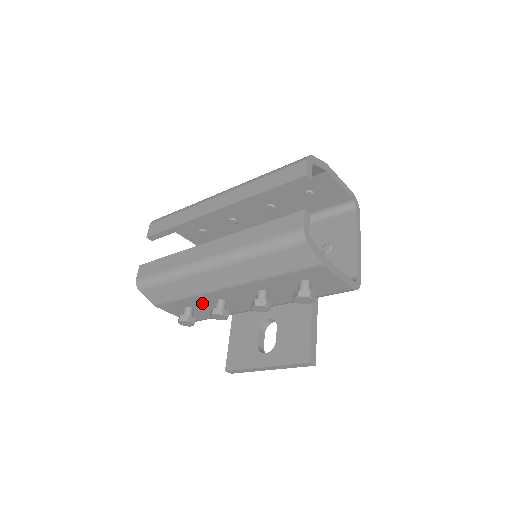
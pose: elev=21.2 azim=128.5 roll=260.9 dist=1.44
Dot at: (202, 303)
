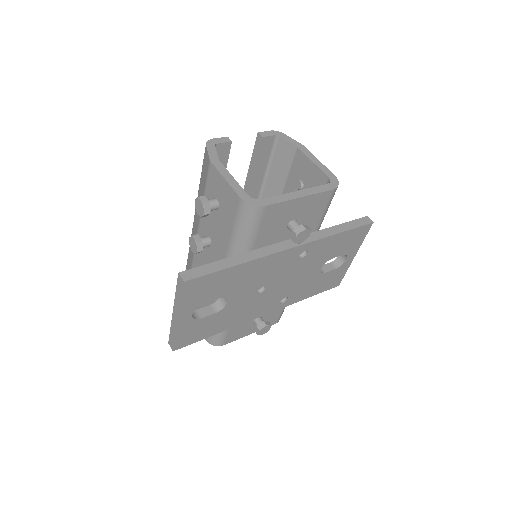
Dot at: occluded
